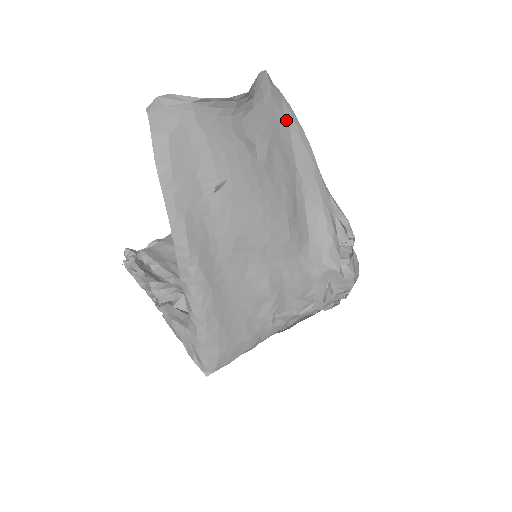
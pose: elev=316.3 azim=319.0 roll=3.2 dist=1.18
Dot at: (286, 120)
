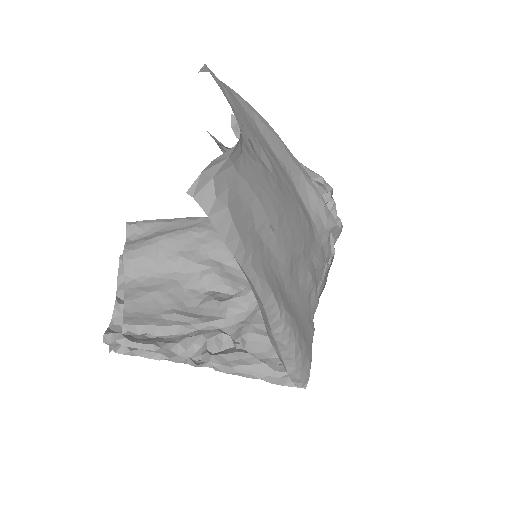
Dot at: (246, 111)
